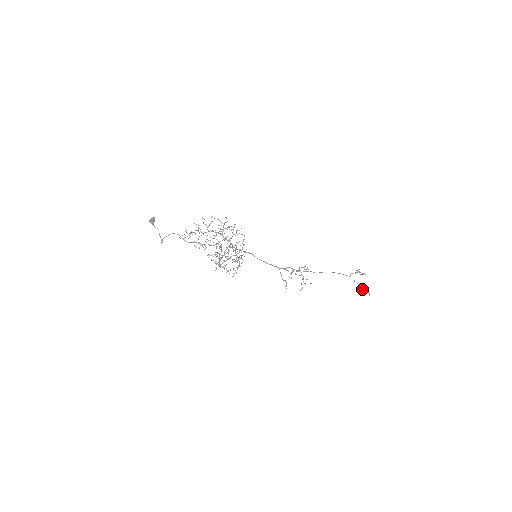
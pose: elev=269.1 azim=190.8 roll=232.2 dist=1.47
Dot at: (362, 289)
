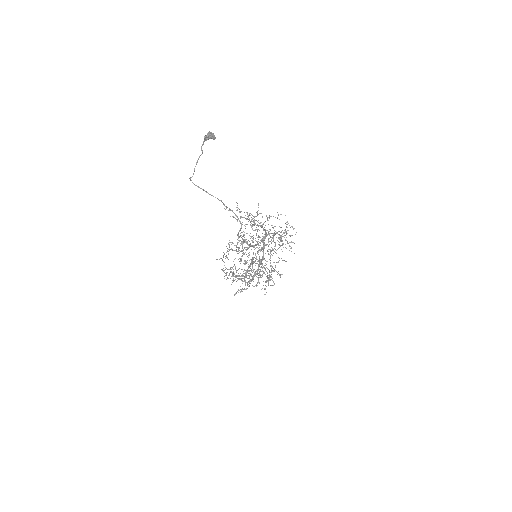
Dot at: occluded
